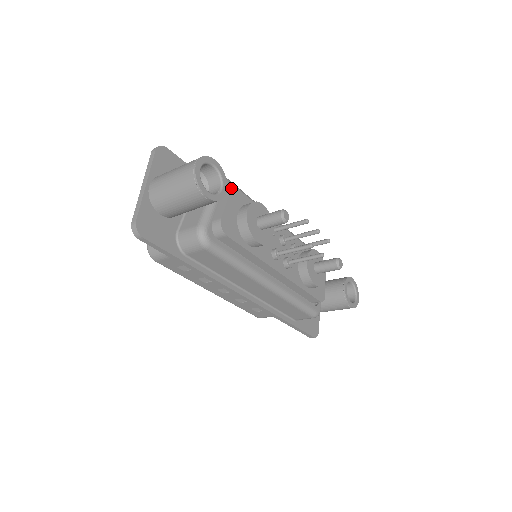
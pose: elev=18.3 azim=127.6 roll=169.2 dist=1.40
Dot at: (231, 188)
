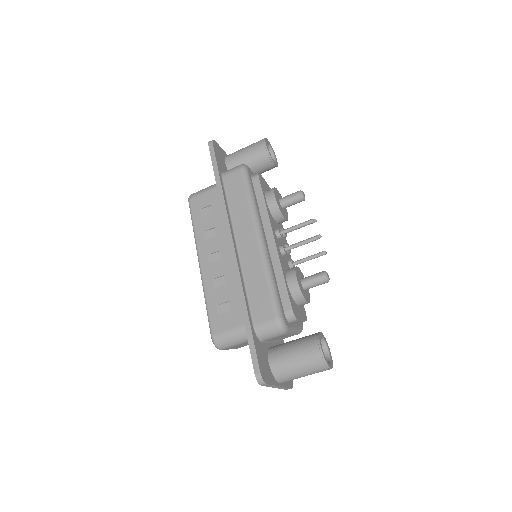
Dot at: occluded
